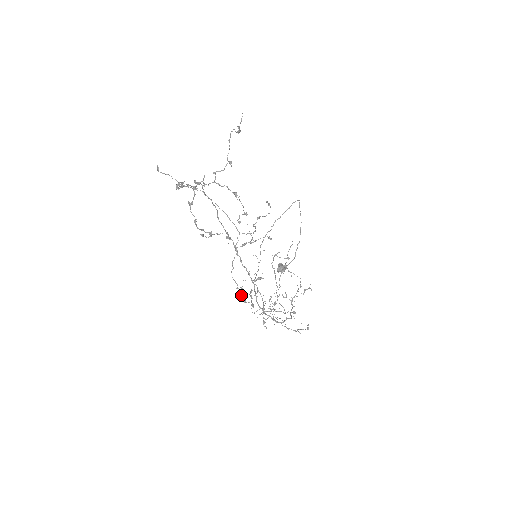
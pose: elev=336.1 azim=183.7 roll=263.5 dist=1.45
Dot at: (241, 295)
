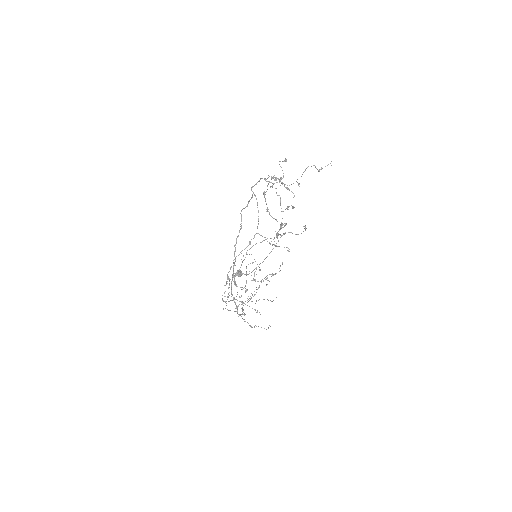
Dot at: (234, 278)
